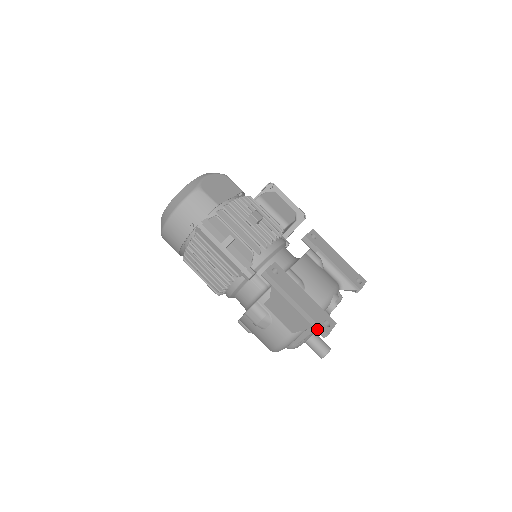
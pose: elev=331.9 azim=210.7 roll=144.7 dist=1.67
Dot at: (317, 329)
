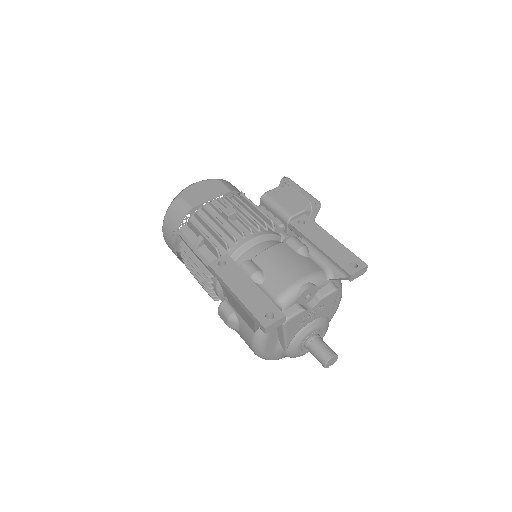
Dot at: (257, 323)
